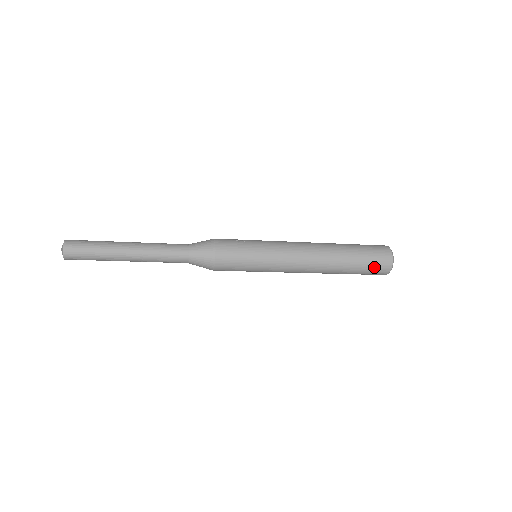
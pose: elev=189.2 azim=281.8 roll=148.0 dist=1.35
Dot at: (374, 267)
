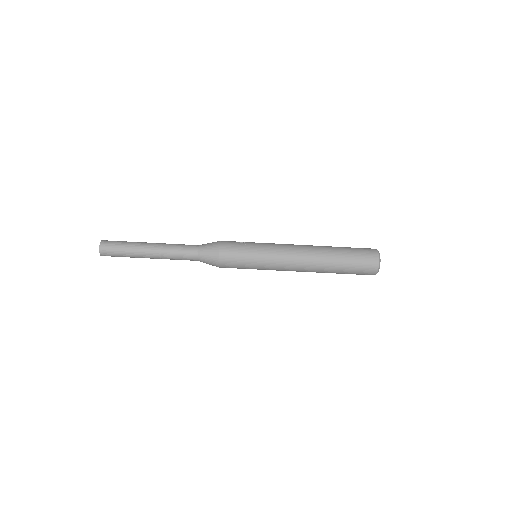
Dot at: (361, 269)
